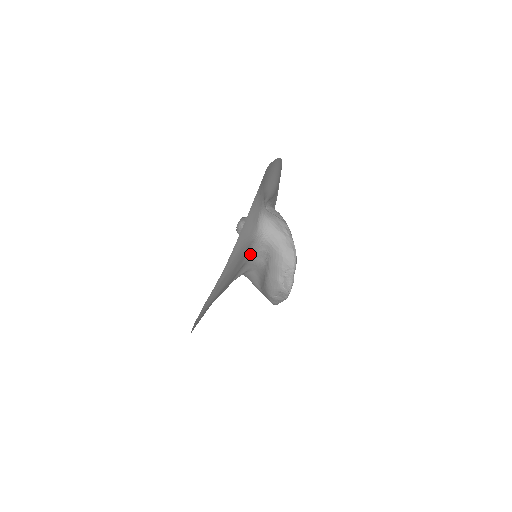
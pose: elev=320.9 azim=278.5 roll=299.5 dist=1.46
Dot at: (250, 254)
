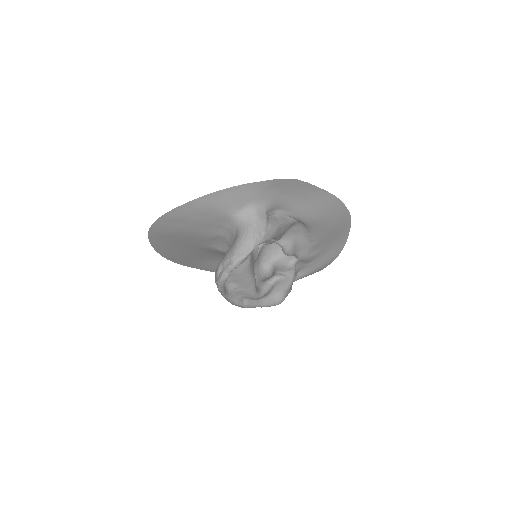
Dot at: (226, 231)
